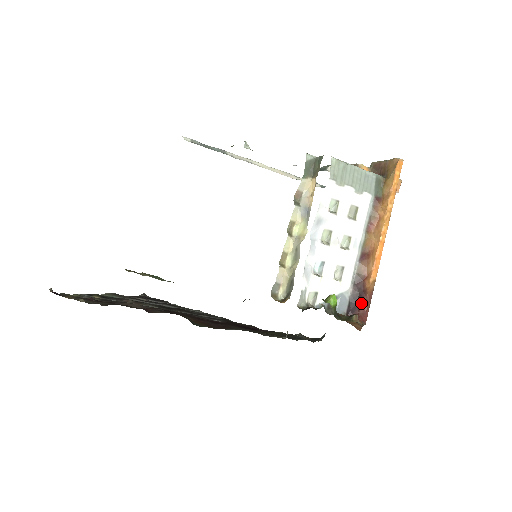
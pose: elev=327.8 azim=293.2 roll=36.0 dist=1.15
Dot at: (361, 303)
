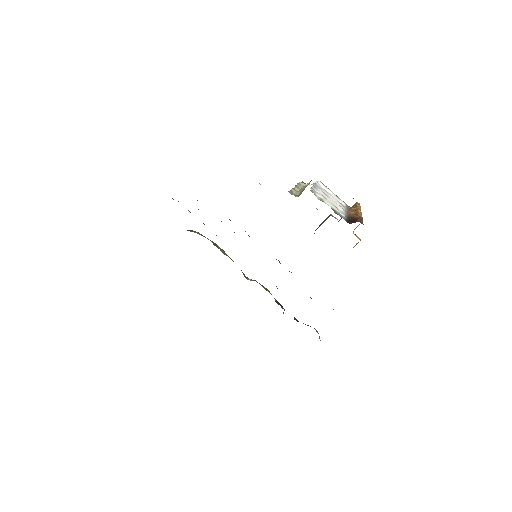
Dot at: (356, 220)
